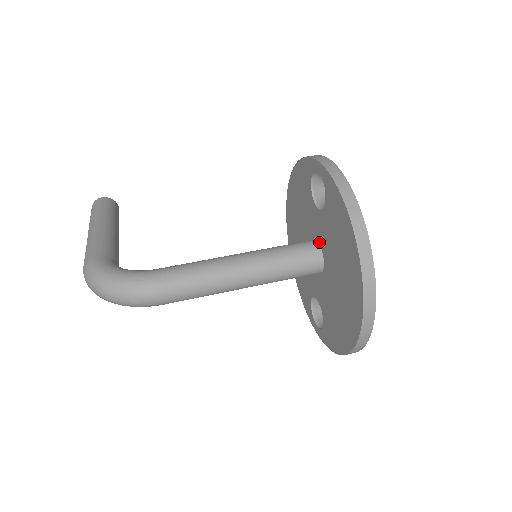
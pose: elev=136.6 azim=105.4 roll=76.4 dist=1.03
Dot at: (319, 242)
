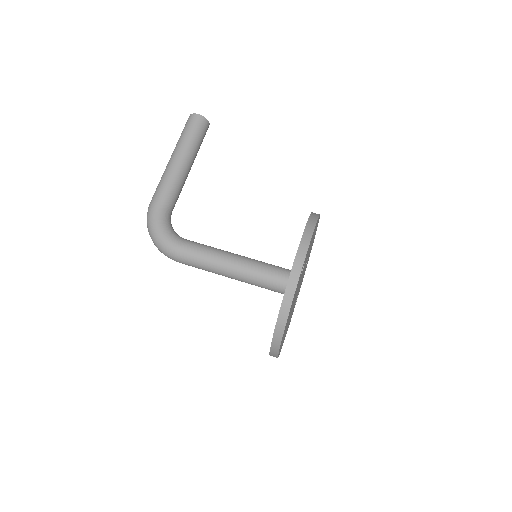
Dot at: occluded
